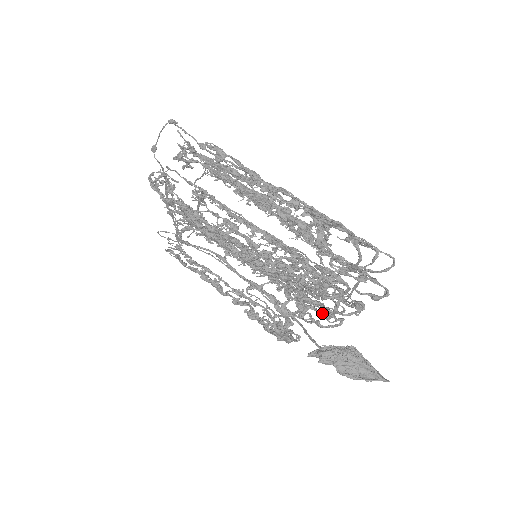
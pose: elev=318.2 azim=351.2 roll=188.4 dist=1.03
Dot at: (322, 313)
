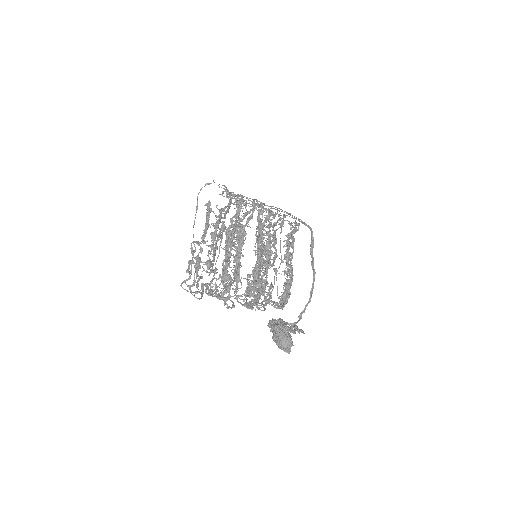
Dot at: (263, 301)
